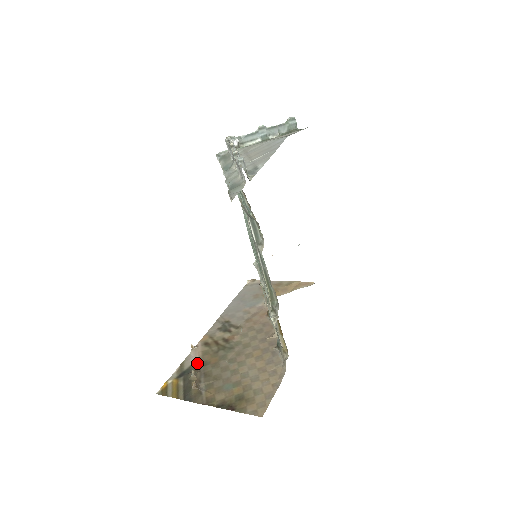
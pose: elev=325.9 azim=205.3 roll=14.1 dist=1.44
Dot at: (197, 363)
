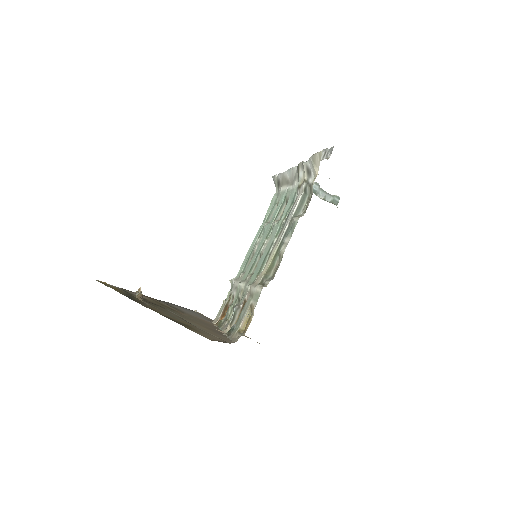
Dot at: occluded
